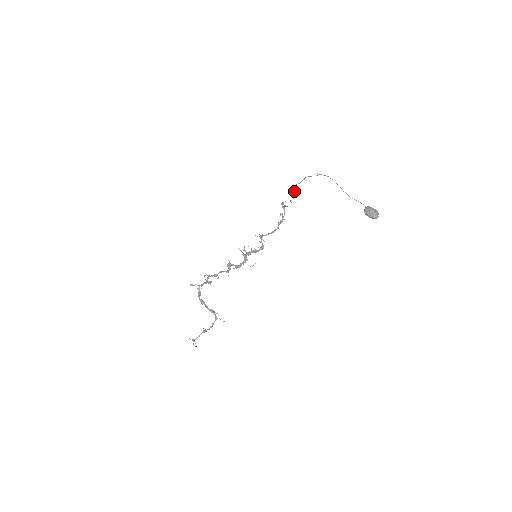
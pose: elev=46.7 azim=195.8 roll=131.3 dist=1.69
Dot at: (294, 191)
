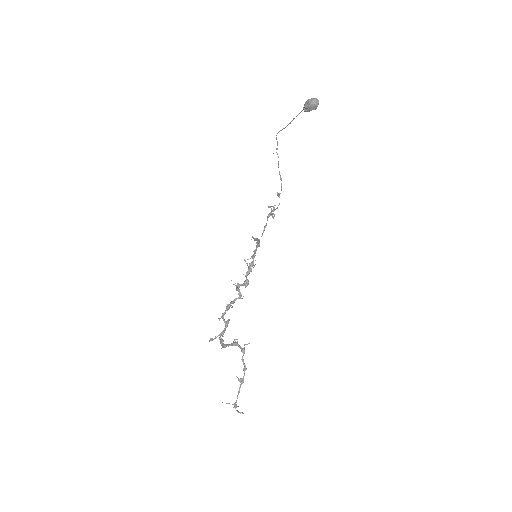
Dot at: (278, 194)
